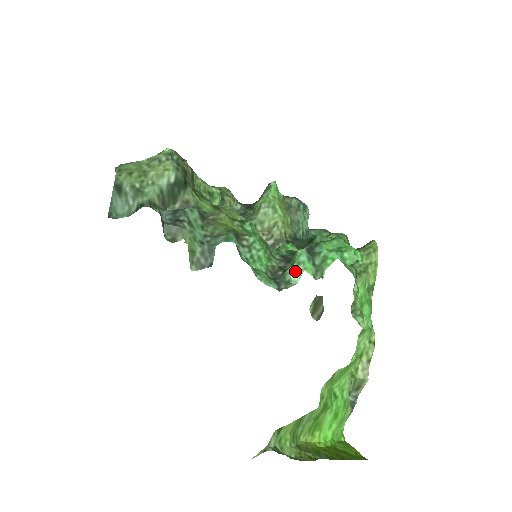
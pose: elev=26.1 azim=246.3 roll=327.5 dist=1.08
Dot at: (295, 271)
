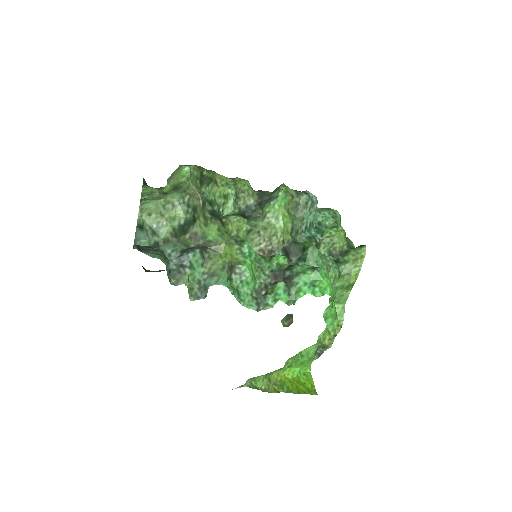
Dot at: (272, 299)
